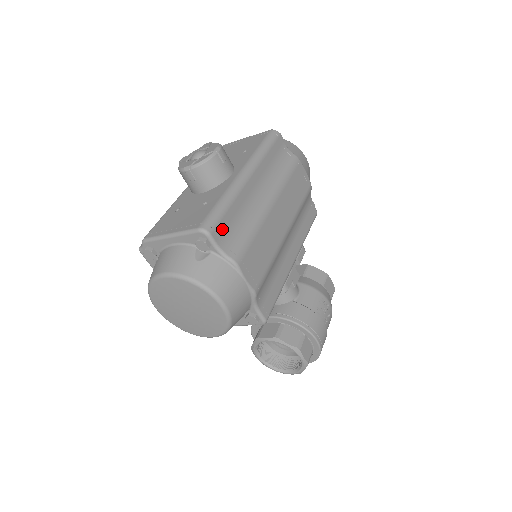
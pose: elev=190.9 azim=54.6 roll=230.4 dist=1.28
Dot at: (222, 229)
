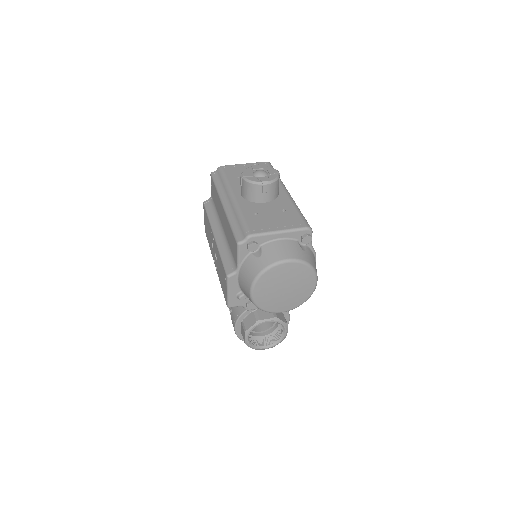
Dot at: occluded
